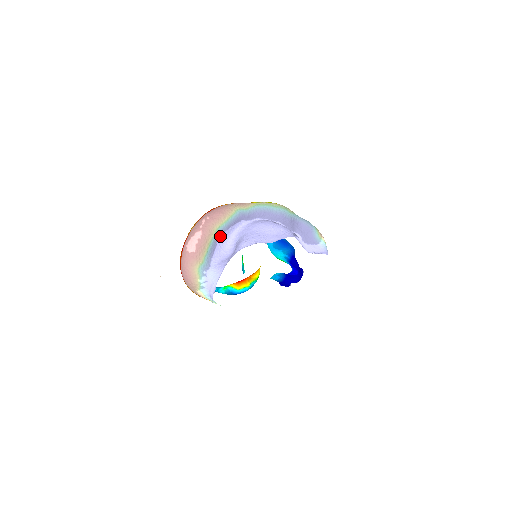
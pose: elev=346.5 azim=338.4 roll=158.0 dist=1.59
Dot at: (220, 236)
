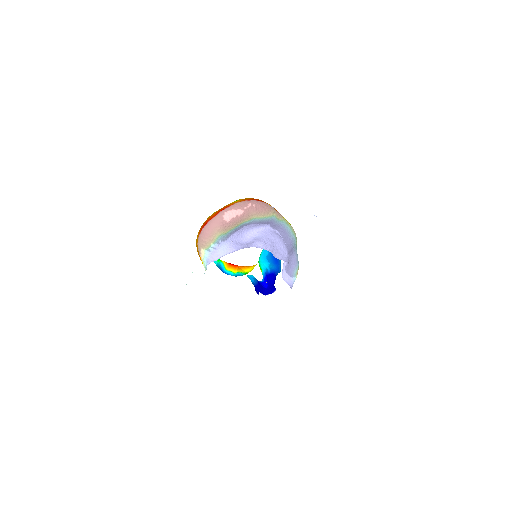
Dot at: (249, 224)
